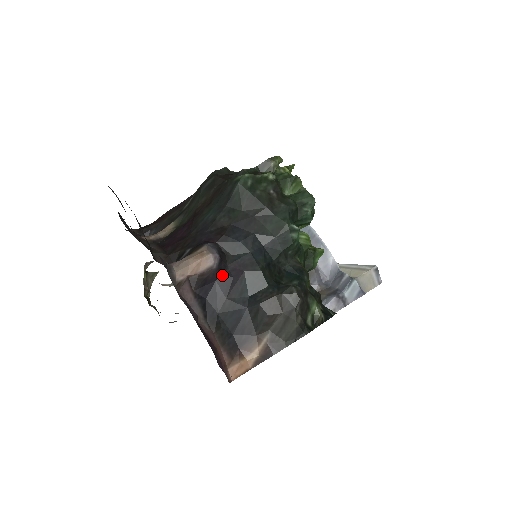
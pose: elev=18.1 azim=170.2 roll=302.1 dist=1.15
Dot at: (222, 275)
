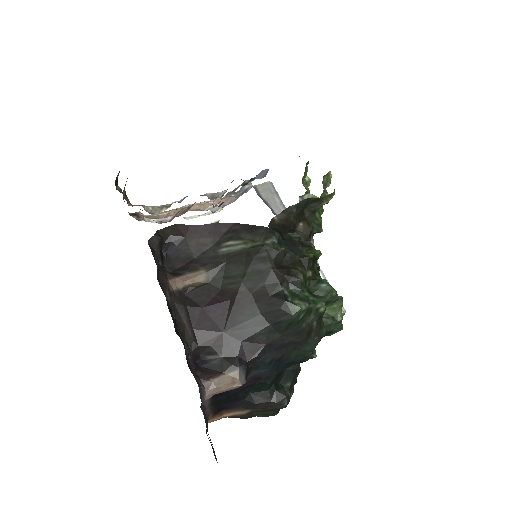
Dot at: occluded
